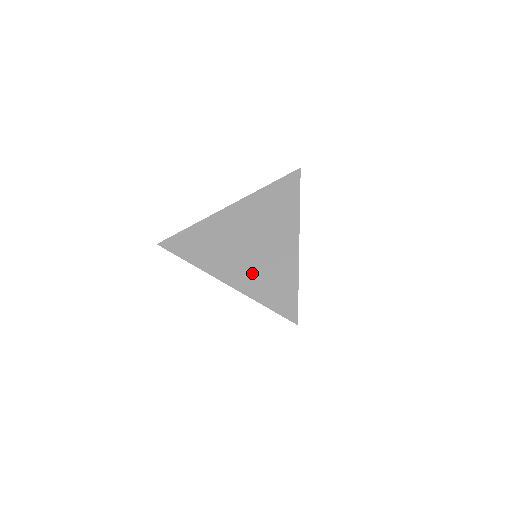
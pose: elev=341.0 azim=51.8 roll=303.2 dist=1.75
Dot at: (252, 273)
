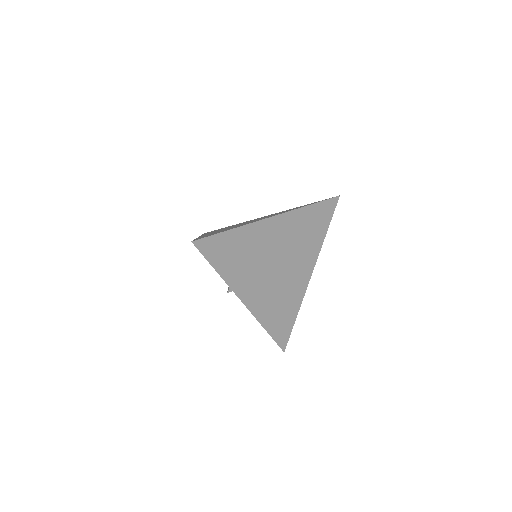
Dot at: occluded
